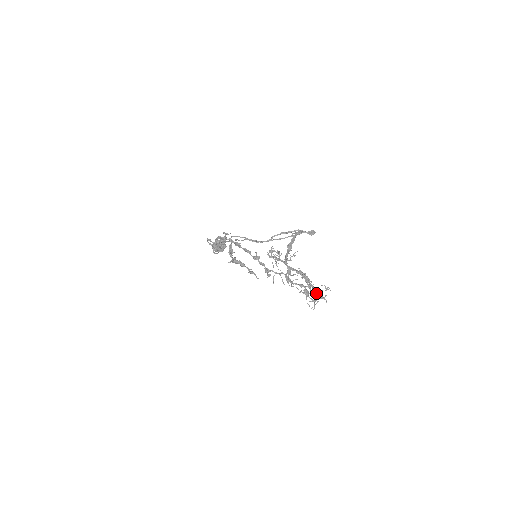
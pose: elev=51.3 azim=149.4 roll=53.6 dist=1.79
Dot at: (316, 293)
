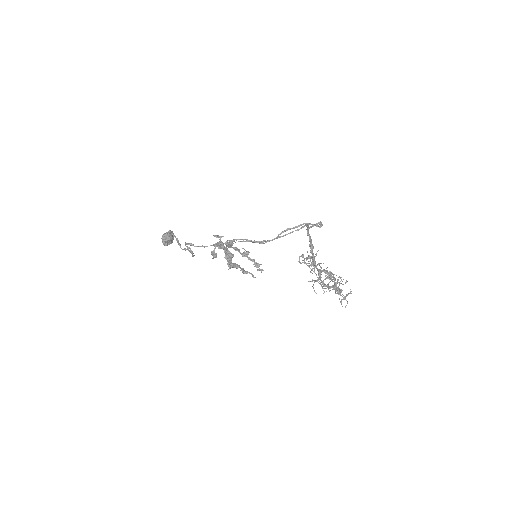
Dot at: occluded
